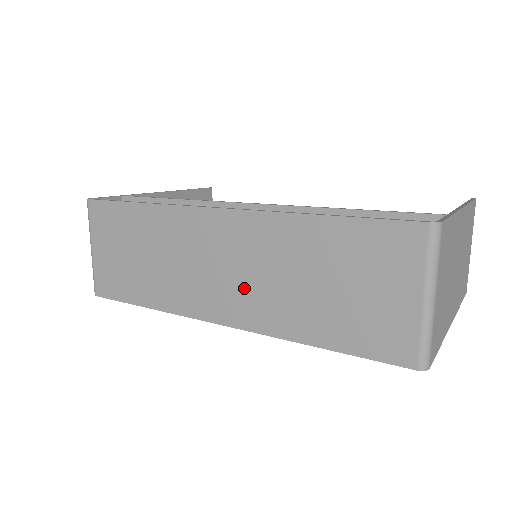
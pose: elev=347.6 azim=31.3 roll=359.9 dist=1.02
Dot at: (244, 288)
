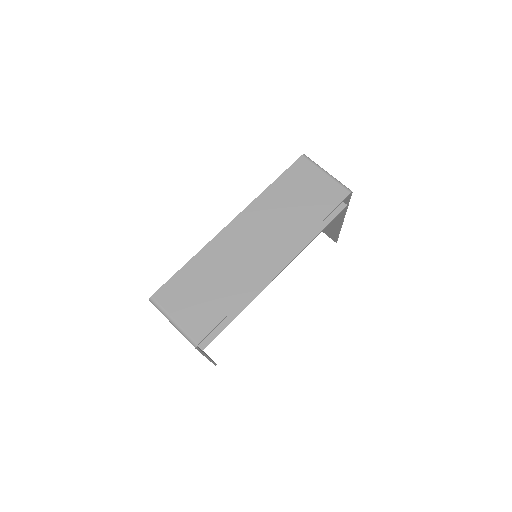
Dot at: (271, 238)
